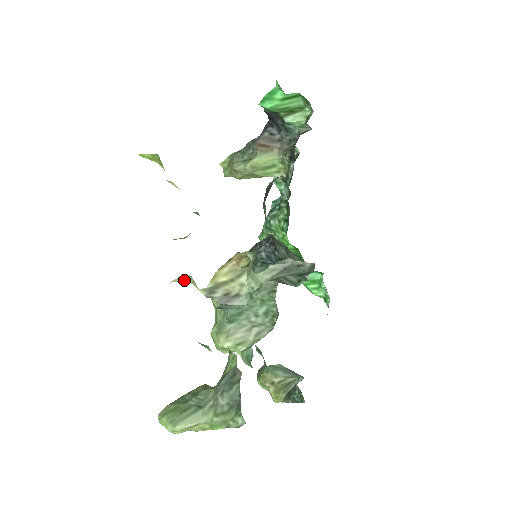
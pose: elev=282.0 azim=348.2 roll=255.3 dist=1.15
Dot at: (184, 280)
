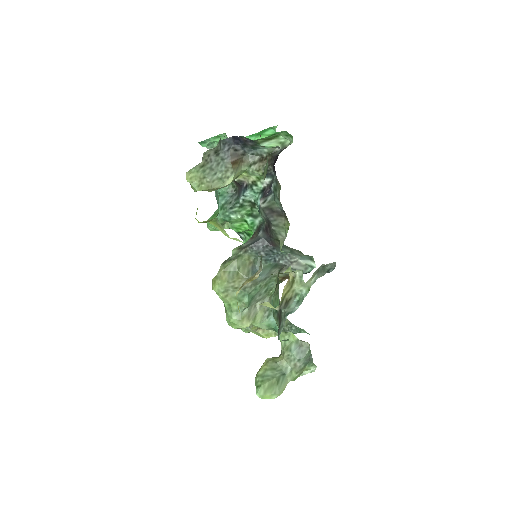
Dot at: occluded
